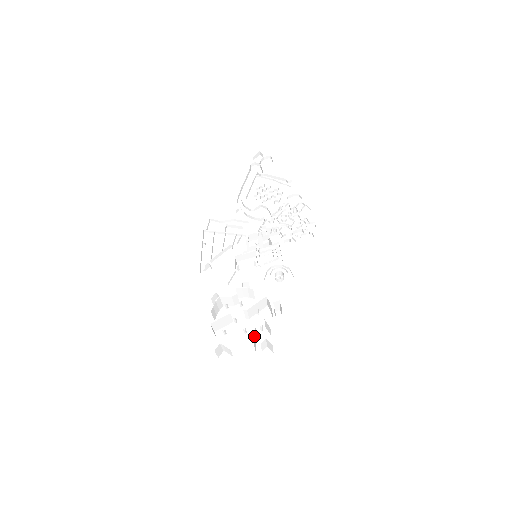
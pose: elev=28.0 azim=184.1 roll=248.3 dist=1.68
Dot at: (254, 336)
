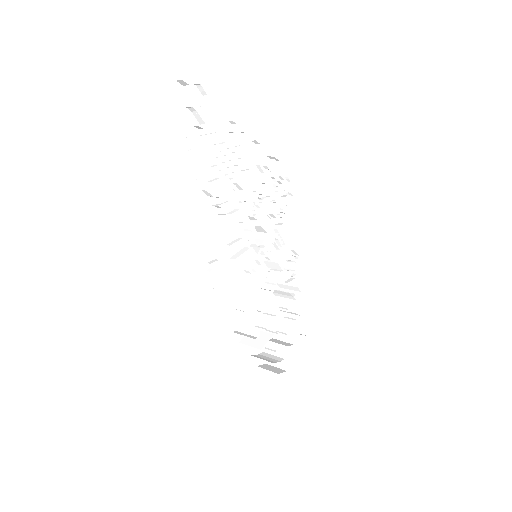
Dot at: occluded
